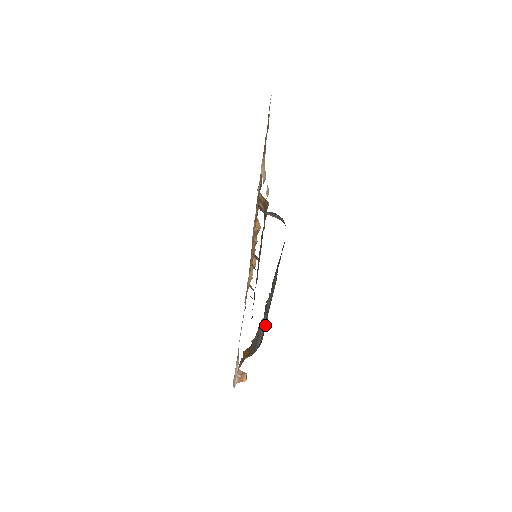
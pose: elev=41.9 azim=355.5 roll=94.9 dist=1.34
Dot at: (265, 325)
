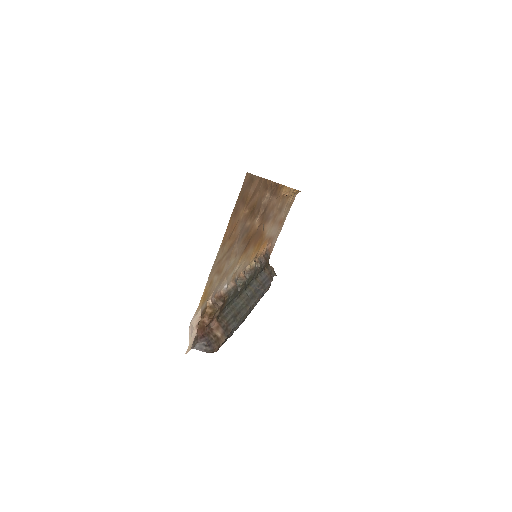
Dot at: occluded
